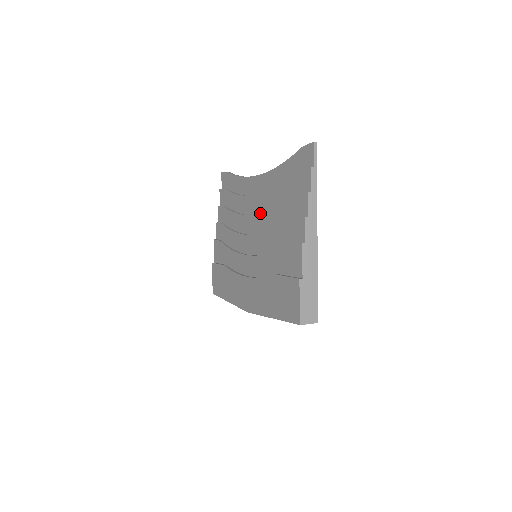
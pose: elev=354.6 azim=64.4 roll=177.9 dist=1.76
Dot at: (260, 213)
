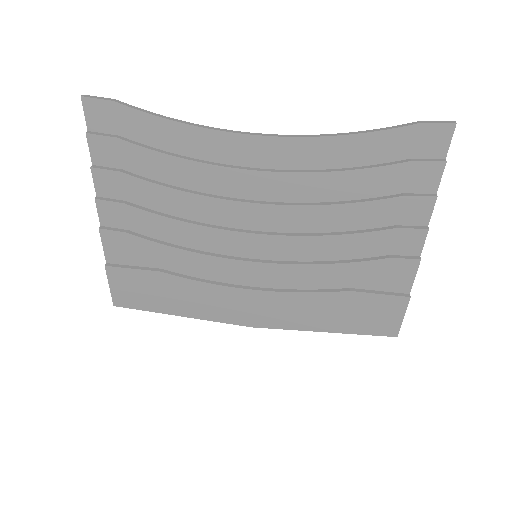
Dot at: (274, 200)
